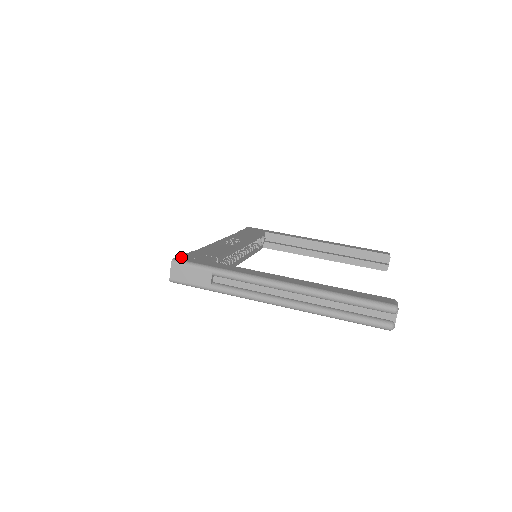
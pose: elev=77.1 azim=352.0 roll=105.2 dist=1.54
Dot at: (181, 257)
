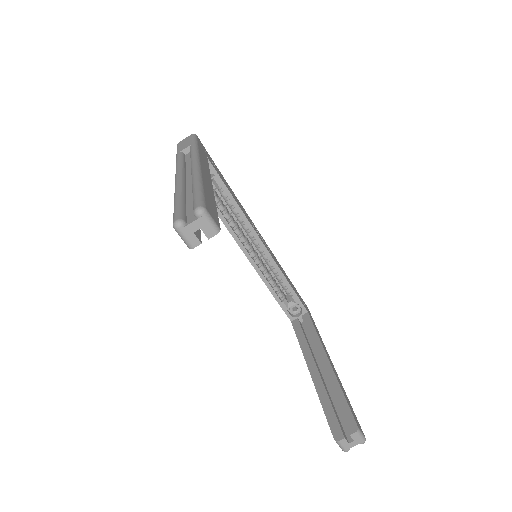
Dot at: occluded
